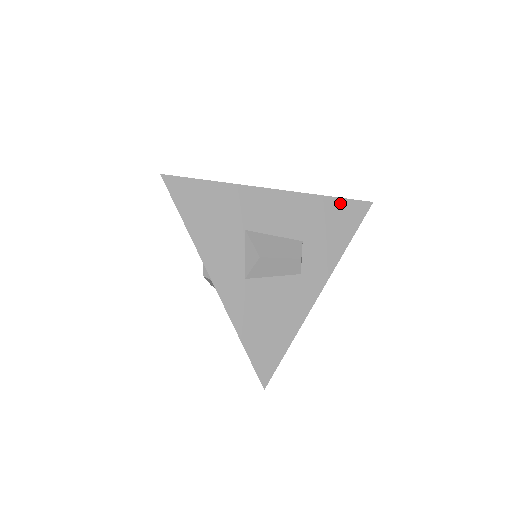
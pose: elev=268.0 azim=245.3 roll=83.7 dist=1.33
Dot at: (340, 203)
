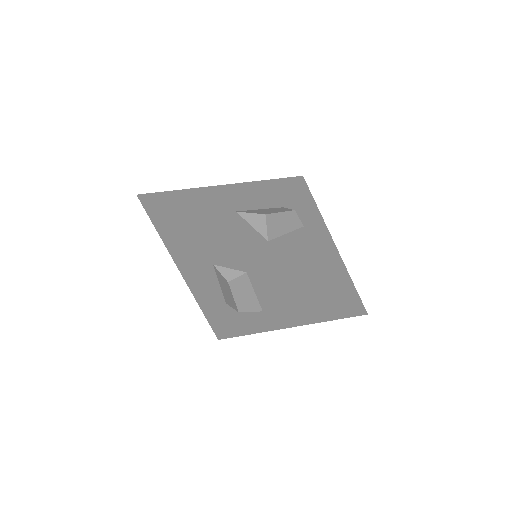
Dot at: (283, 181)
